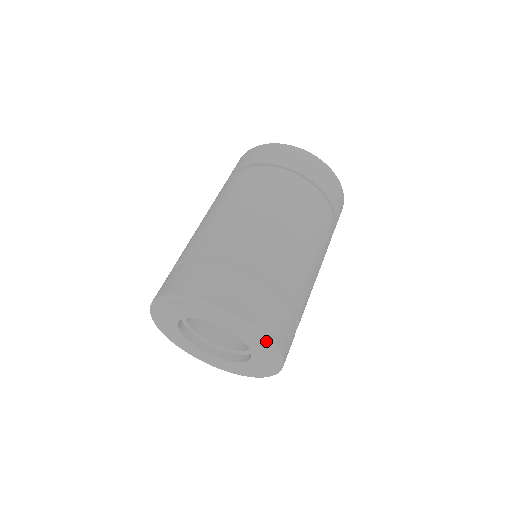
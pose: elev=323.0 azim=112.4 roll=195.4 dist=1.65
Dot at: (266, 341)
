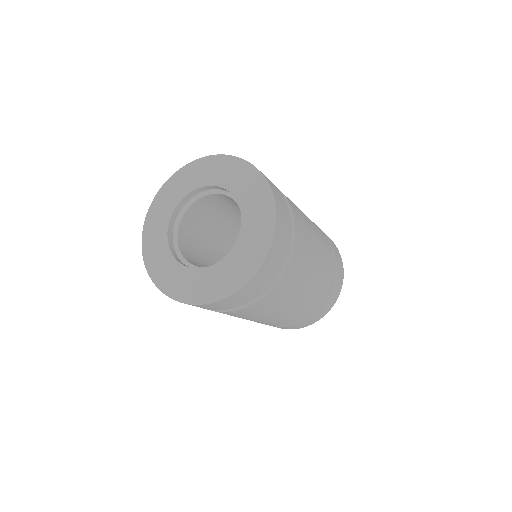
Dot at: (266, 190)
